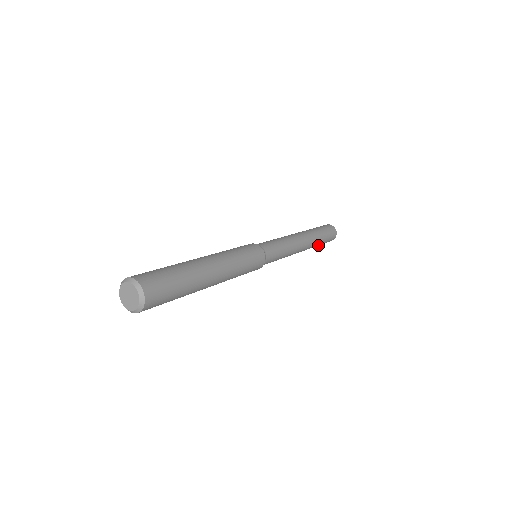
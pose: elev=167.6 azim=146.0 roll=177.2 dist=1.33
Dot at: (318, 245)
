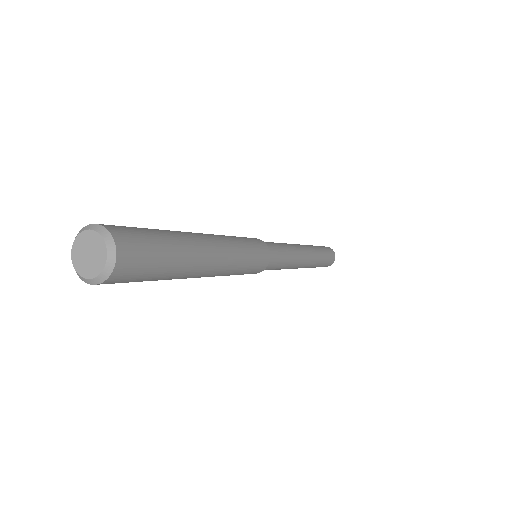
Dot at: (318, 265)
